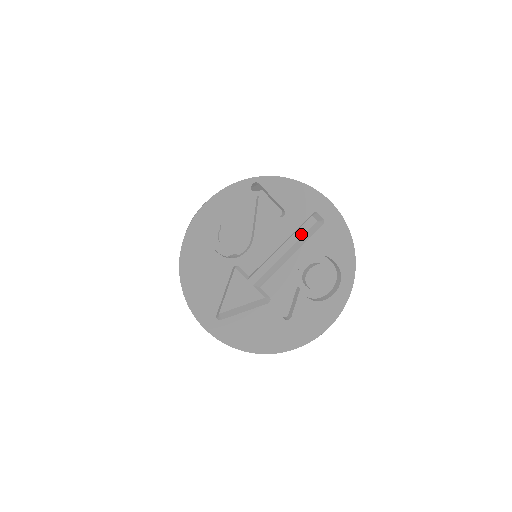
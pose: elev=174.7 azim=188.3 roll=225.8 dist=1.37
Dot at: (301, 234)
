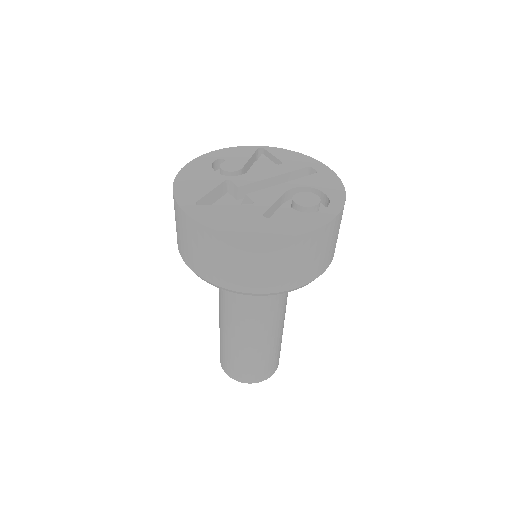
Dot at: occluded
